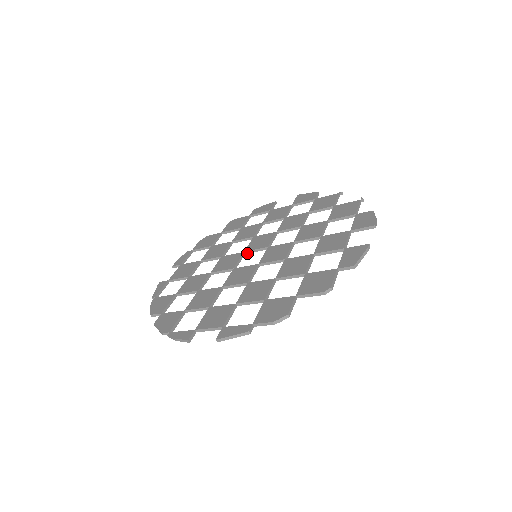
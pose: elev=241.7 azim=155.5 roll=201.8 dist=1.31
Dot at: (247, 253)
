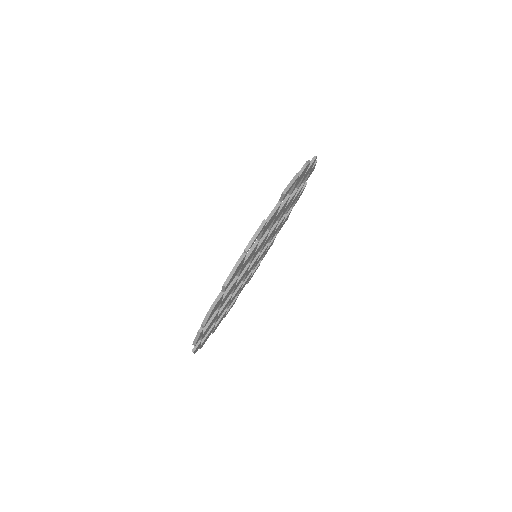
Dot at: (248, 271)
